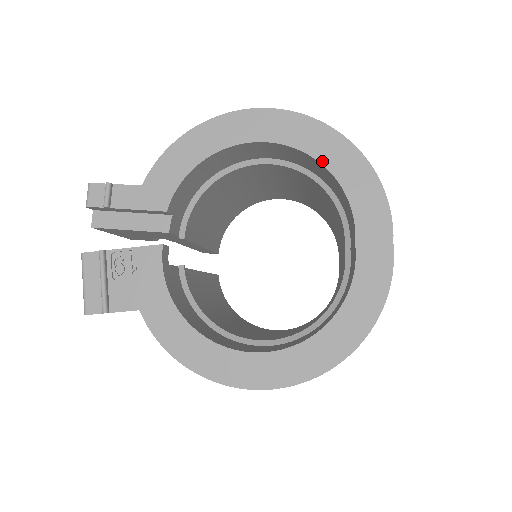
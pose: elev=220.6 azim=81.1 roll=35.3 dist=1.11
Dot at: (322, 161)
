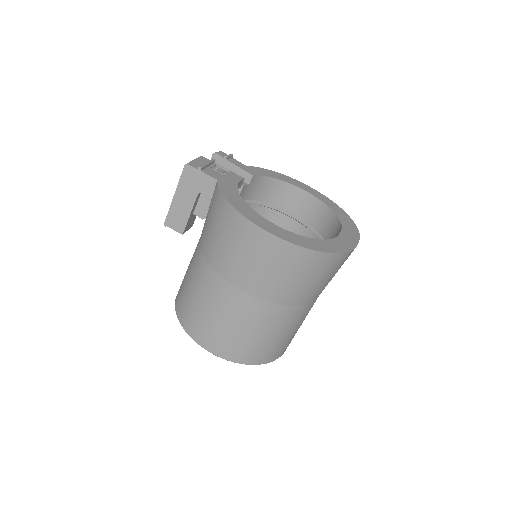
Dot at: (334, 211)
